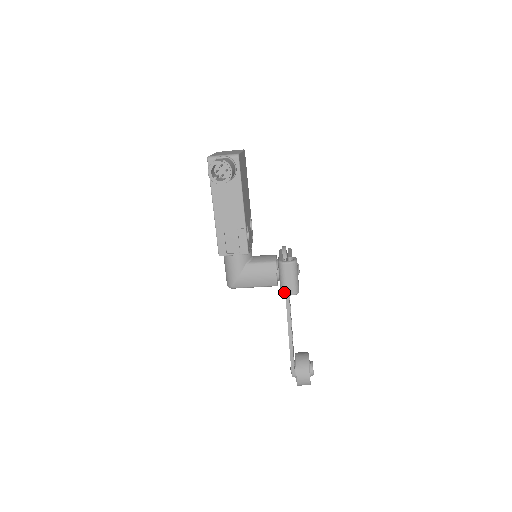
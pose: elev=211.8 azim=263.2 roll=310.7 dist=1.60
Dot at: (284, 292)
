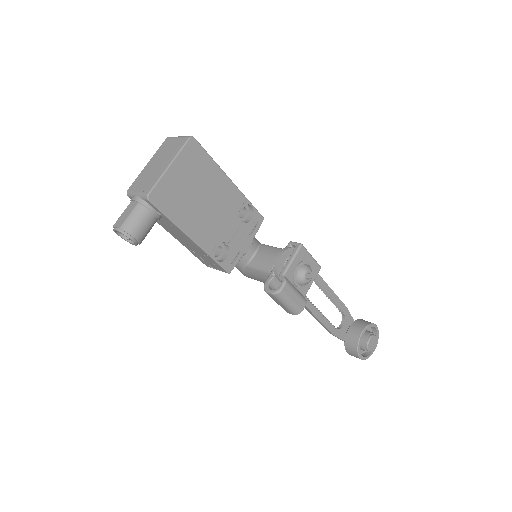
Dot at: occluded
